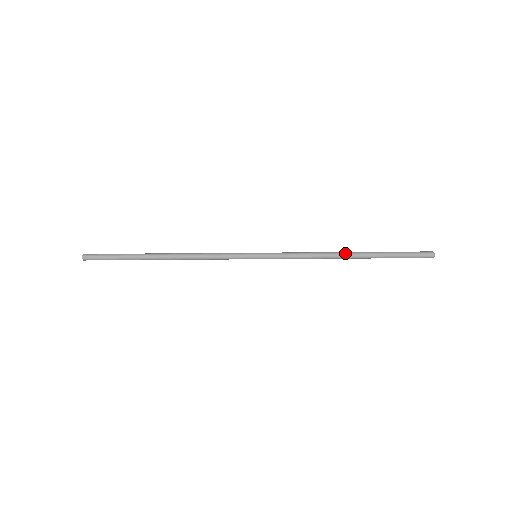
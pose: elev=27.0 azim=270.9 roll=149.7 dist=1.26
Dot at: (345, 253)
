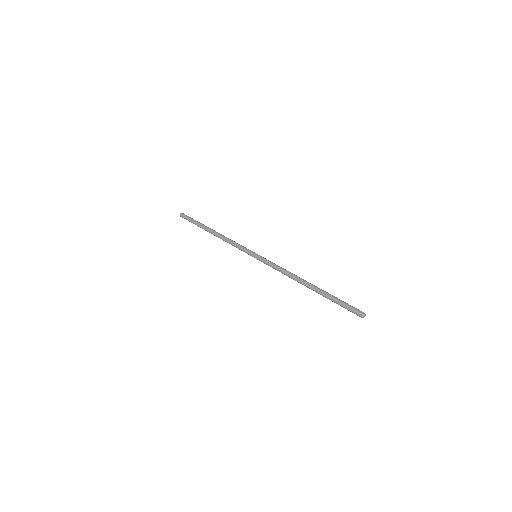
Dot at: (304, 282)
